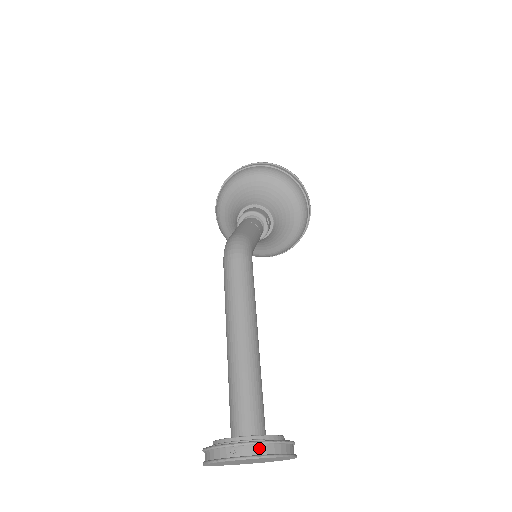
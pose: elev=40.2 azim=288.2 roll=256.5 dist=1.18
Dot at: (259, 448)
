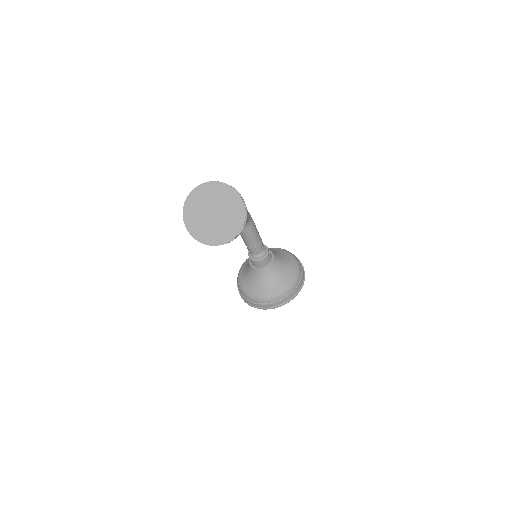
Dot at: (222, 184)
